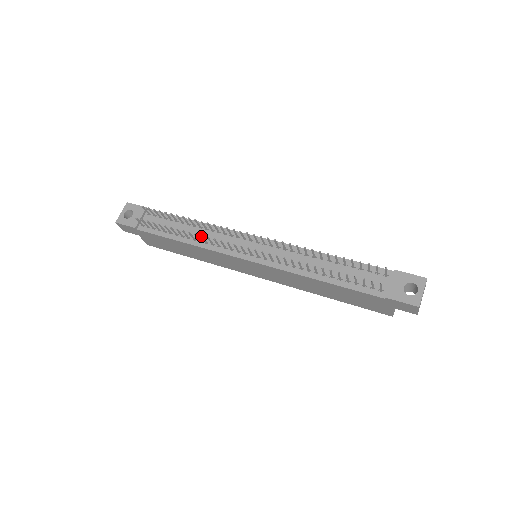
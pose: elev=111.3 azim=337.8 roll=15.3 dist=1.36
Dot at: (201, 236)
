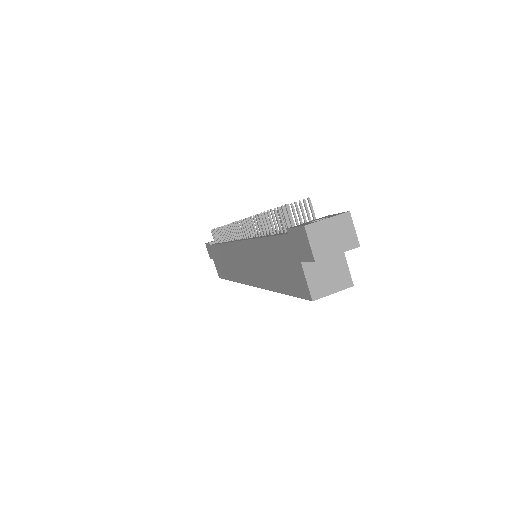
Dot at: (225, 226)
